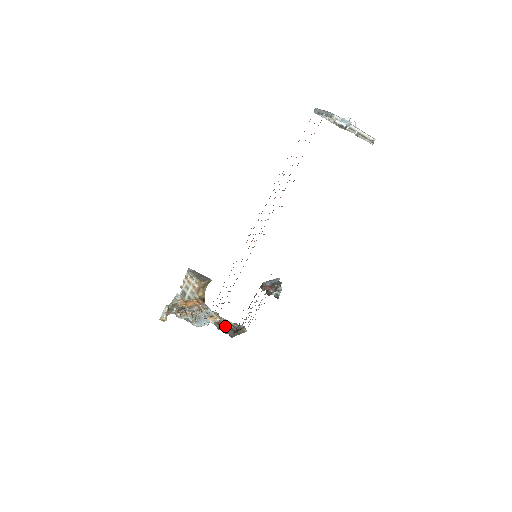
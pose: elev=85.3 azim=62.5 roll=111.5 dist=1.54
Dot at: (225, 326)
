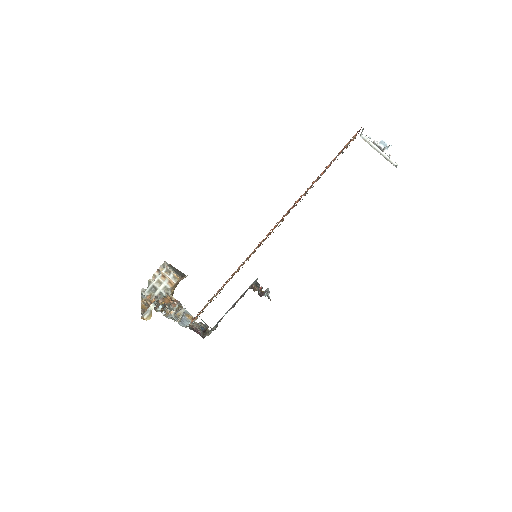
Dot at: (195, 326)
